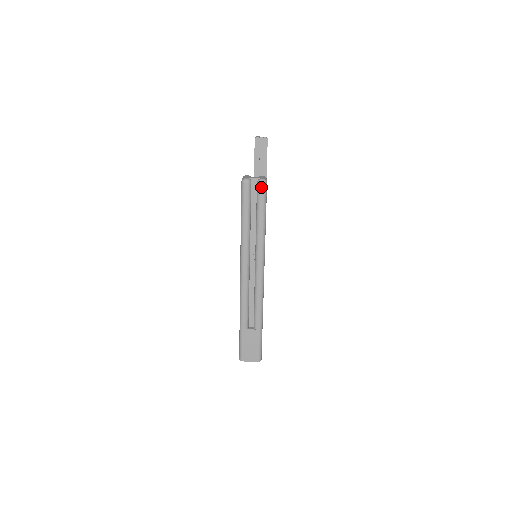
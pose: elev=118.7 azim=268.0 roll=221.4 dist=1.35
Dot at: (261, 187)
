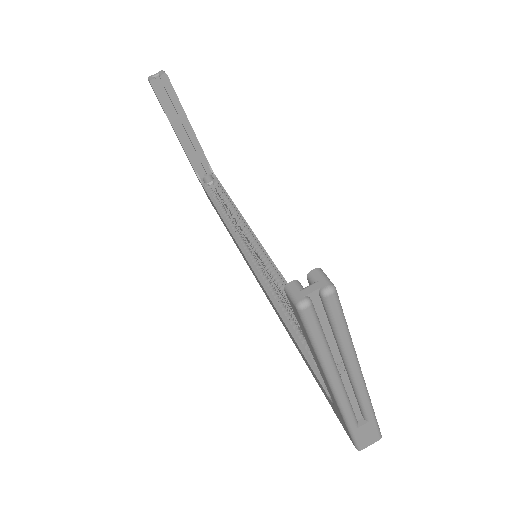
Dot at: (331, 300)
